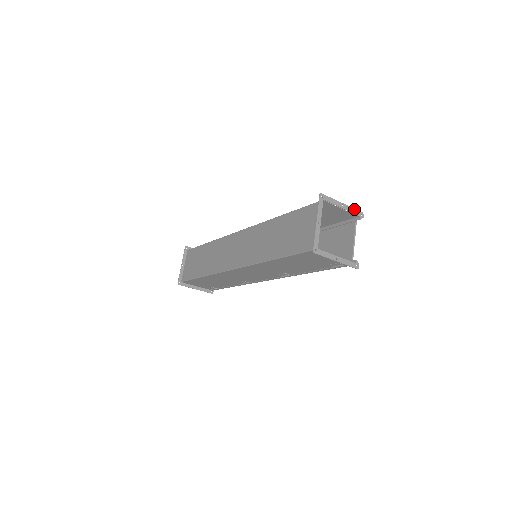
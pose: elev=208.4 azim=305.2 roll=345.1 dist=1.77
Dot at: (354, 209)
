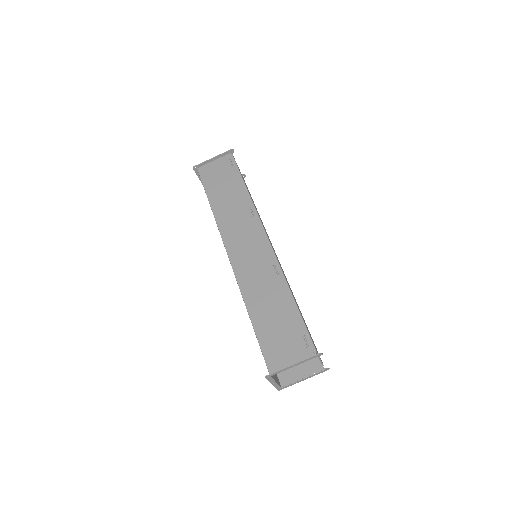
Dot at: occluded
